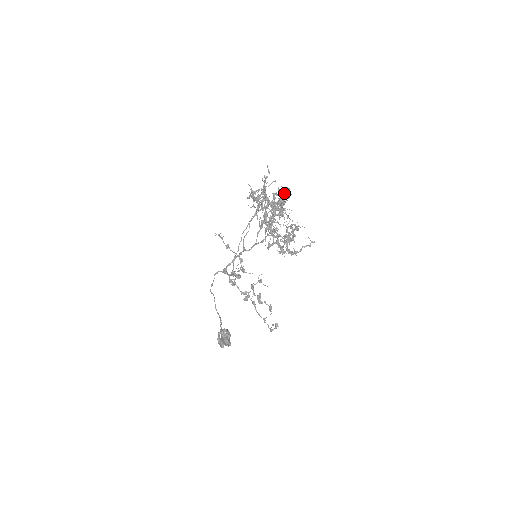
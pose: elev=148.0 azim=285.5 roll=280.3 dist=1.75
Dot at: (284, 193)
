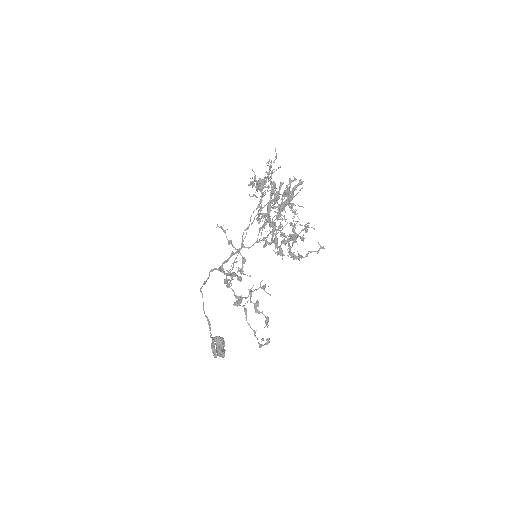
Dot at: (295, 185)
